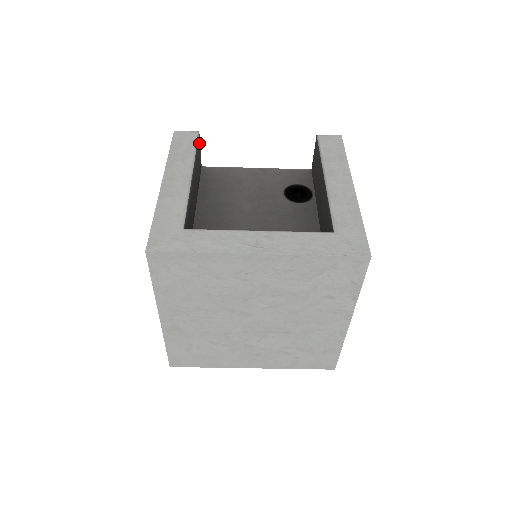
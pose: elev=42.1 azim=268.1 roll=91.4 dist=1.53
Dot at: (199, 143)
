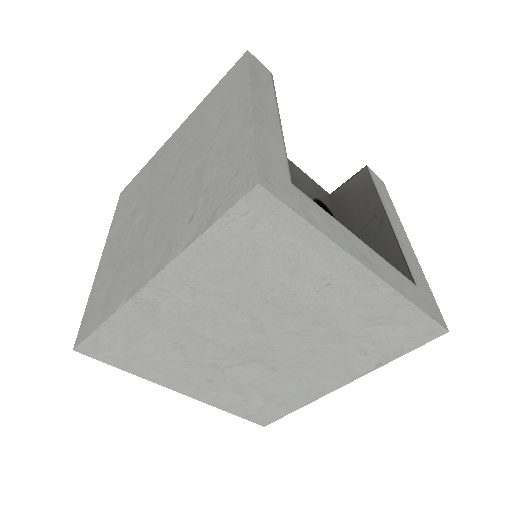
Dot at: occluded
